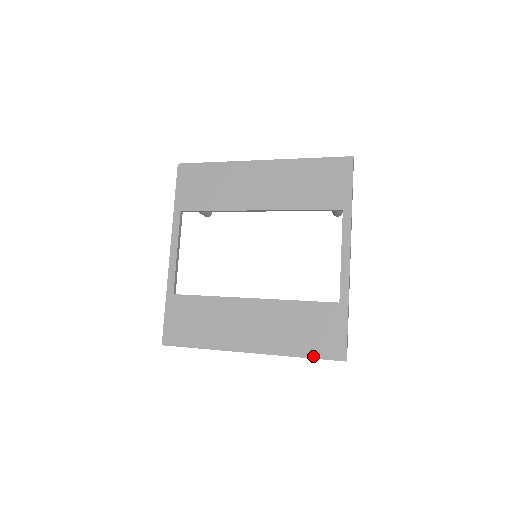
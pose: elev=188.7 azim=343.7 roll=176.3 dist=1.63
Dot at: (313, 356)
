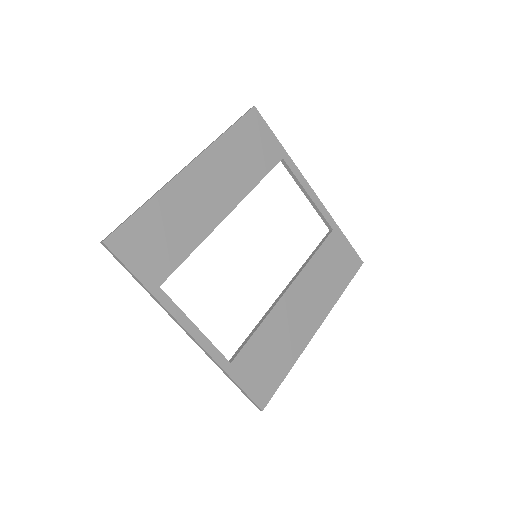
Dot at: (349, 281)
